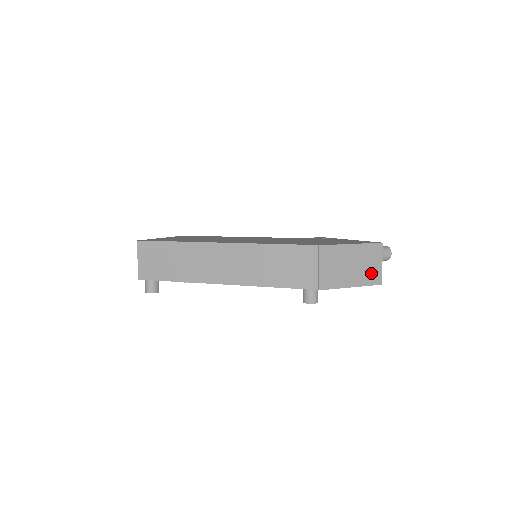
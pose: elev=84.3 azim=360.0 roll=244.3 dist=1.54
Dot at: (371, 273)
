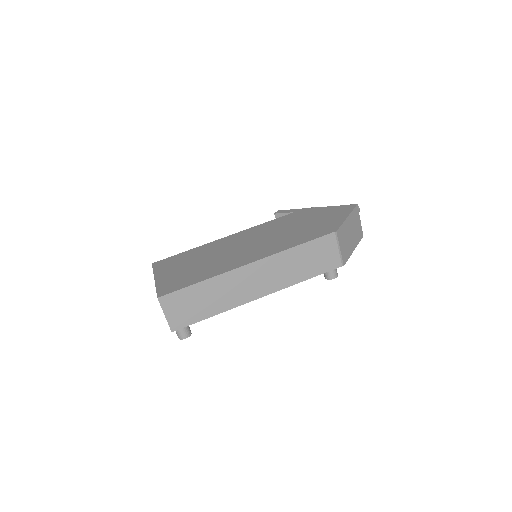
Dot at: (358, 232)
